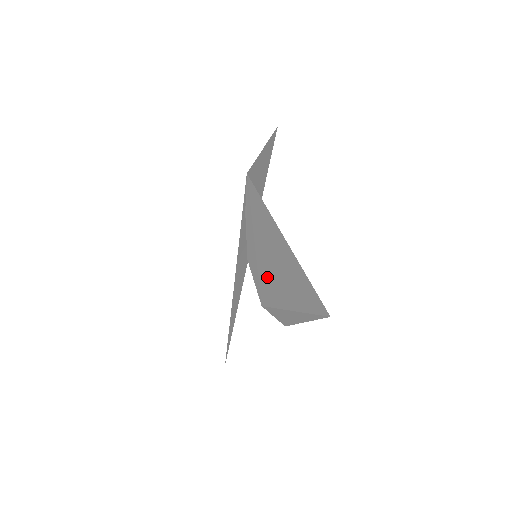
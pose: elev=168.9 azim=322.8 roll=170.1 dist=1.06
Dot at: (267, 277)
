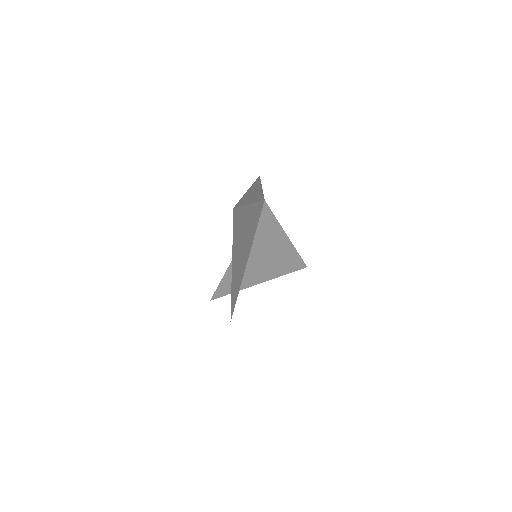
Dot at: occluded
